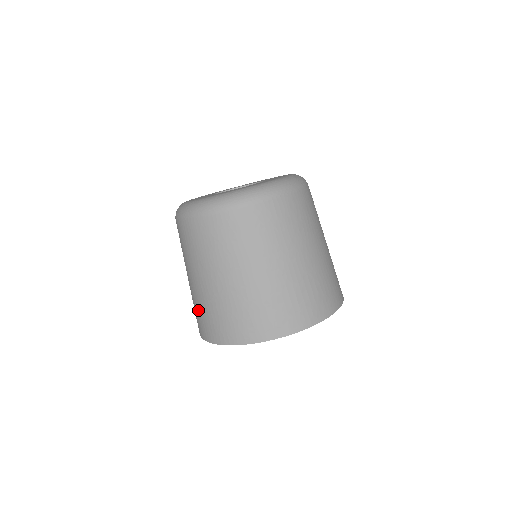
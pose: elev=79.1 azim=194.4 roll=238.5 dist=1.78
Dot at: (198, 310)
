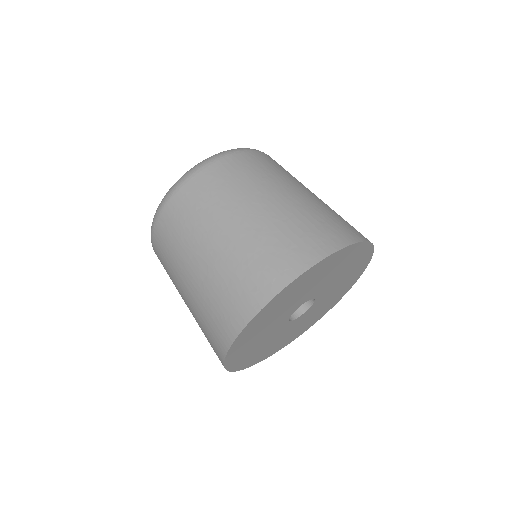
Dot at: (203, 326)
